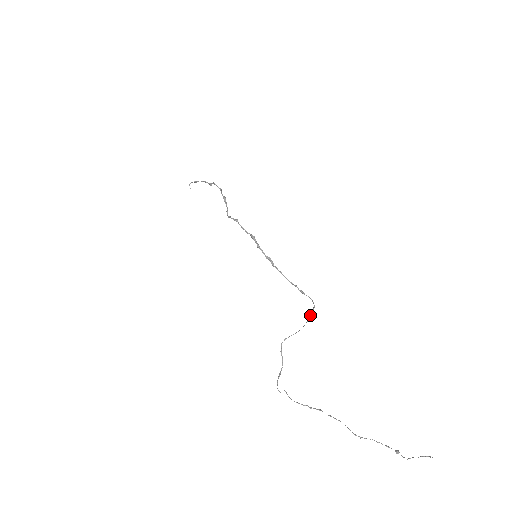
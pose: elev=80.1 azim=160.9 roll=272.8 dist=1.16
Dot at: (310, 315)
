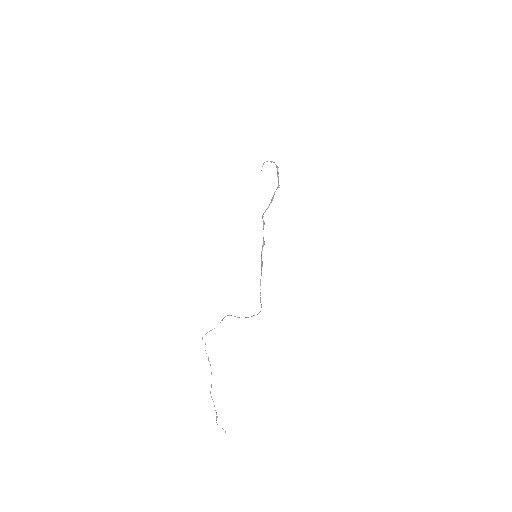
Dot at: occluded
